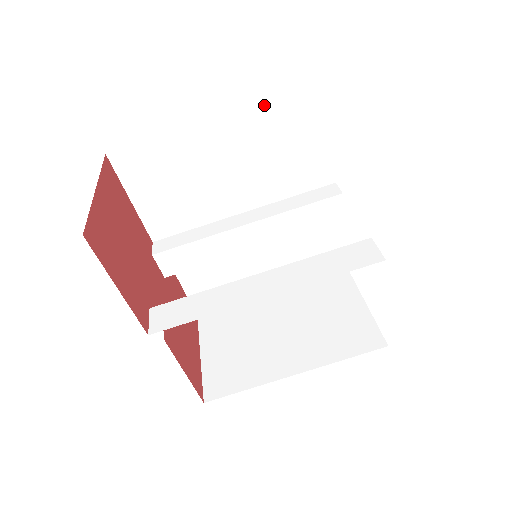
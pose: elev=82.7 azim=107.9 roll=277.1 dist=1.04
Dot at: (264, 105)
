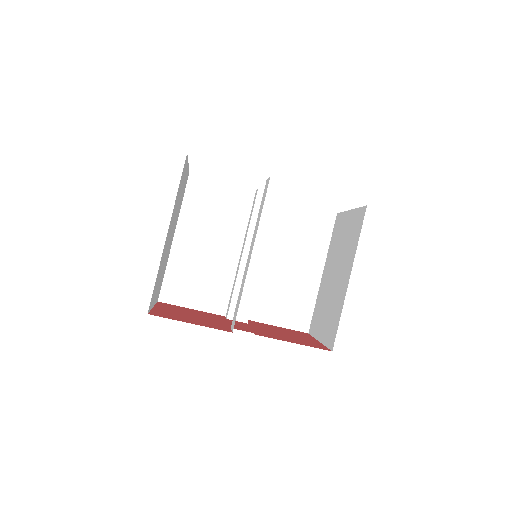
Dot at: (184, 205)
